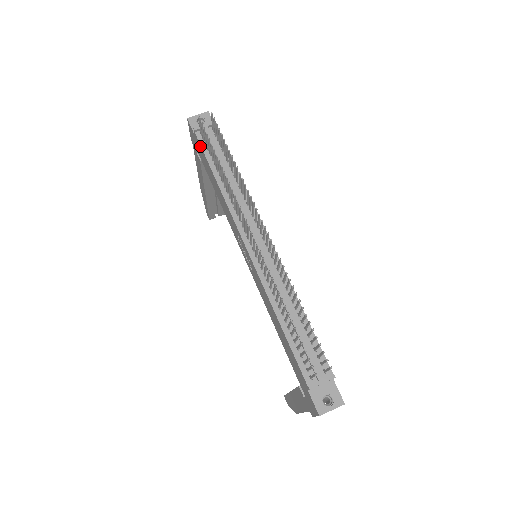
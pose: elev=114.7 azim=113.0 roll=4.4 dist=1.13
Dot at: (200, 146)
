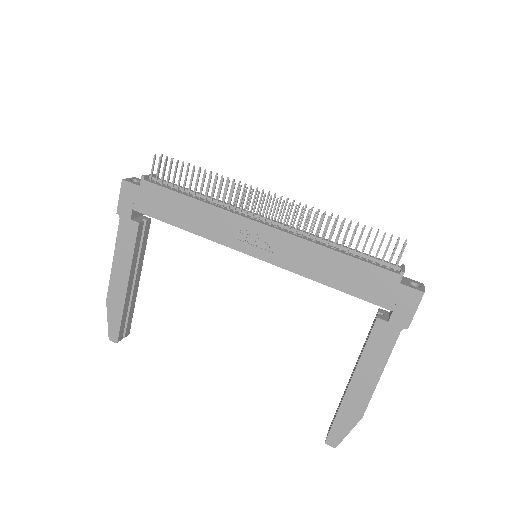
Dot at: (156, 187)
